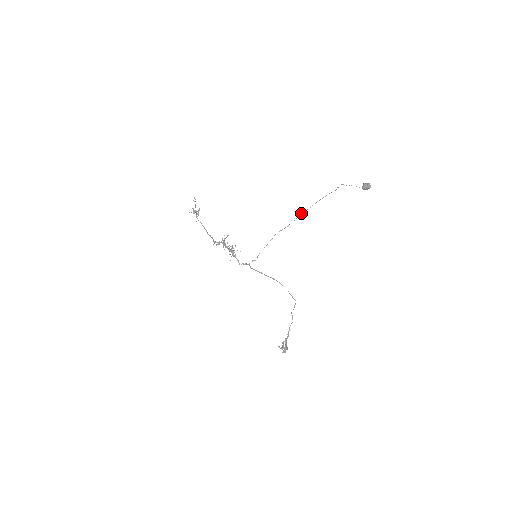
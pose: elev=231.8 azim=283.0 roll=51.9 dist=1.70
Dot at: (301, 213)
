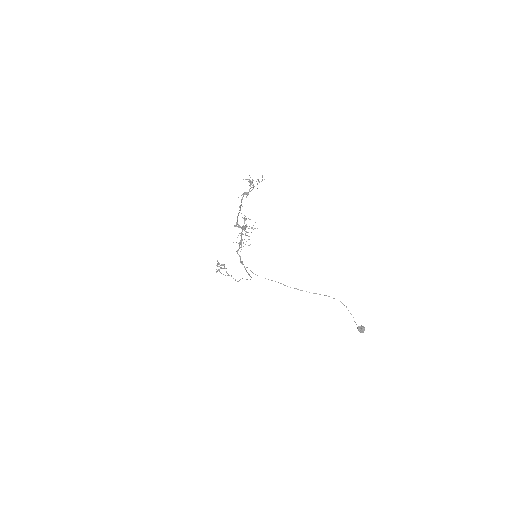
Dot at: occluded
